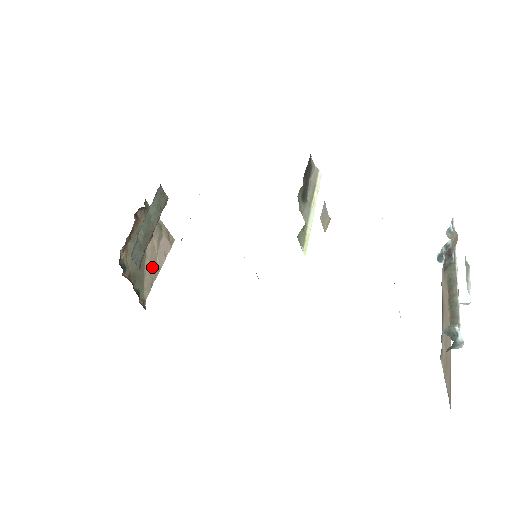
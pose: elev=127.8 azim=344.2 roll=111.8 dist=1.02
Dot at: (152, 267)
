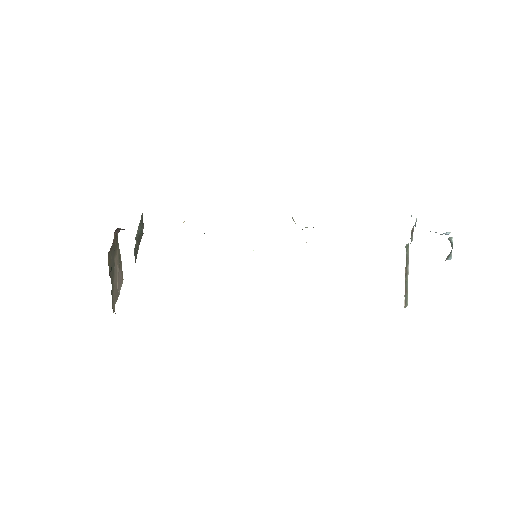
Dot at: (115, 289)
